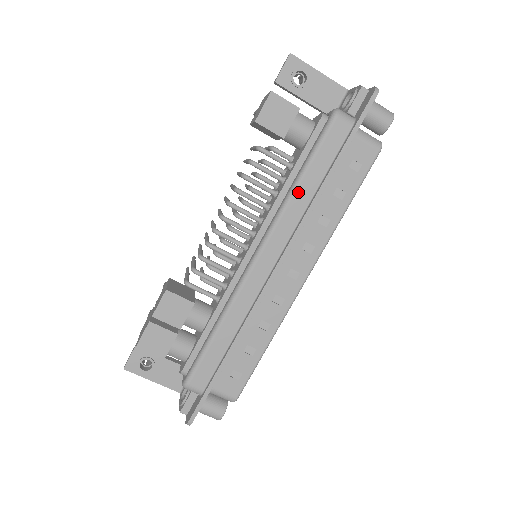
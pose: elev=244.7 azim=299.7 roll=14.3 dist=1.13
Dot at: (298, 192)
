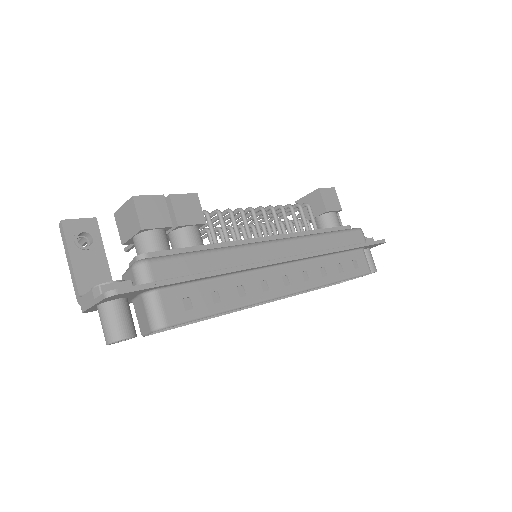
Dot at: (323, 238)
